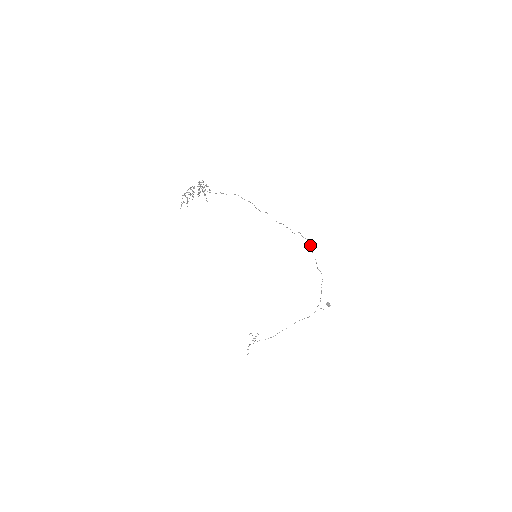
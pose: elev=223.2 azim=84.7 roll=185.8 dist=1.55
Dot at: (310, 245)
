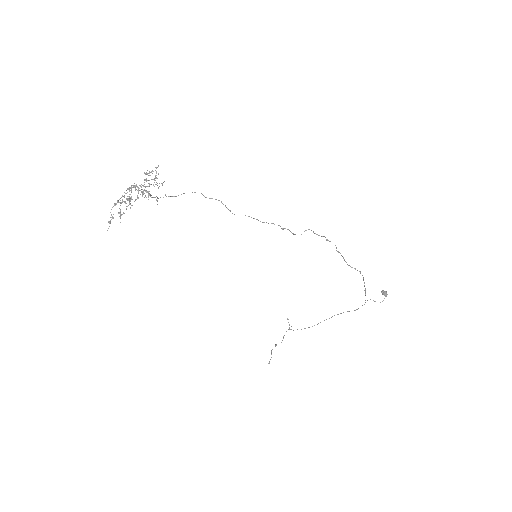
Dot at: occluded
